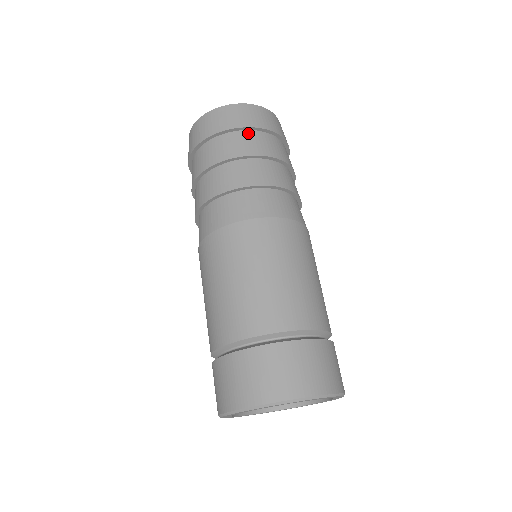
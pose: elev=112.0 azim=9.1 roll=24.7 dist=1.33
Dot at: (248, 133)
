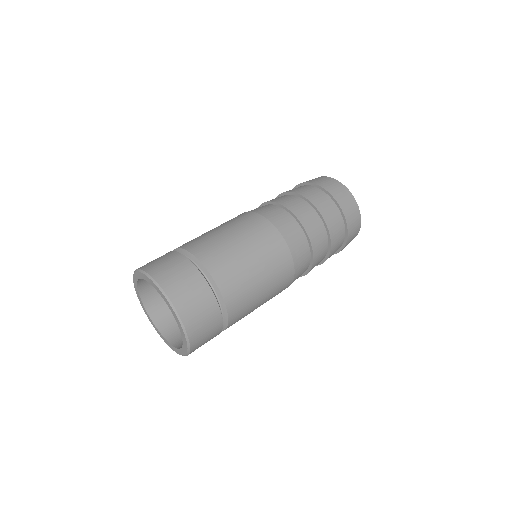
Dot at: (315, 188)
